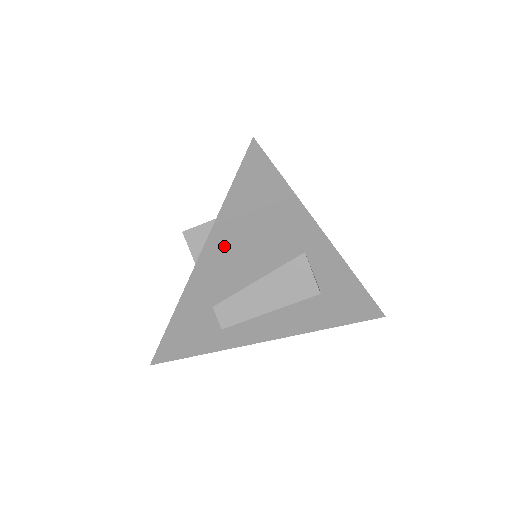
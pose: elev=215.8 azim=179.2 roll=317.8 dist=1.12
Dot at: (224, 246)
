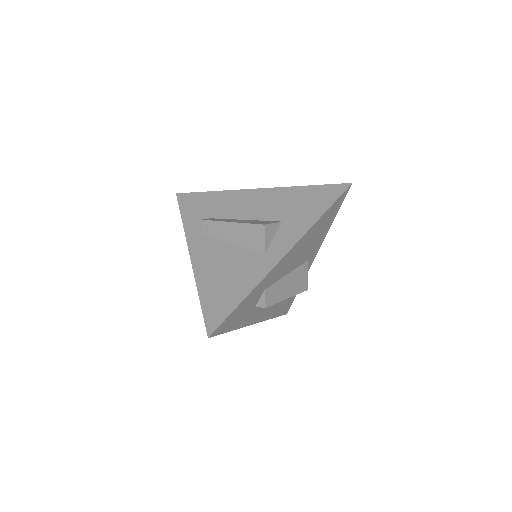
Dot at: (301, 244)
